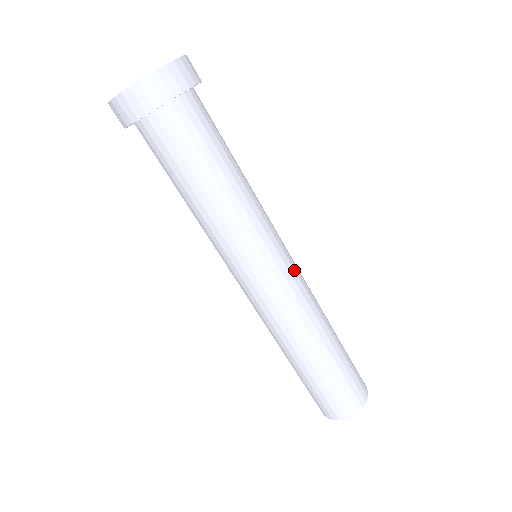
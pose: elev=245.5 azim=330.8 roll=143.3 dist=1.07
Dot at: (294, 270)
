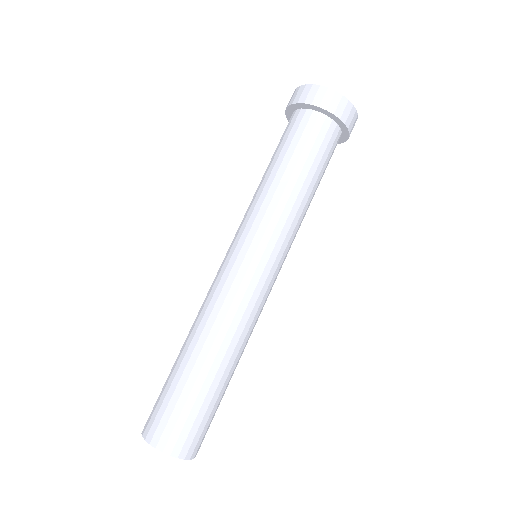
Dot at: (270, 290)
